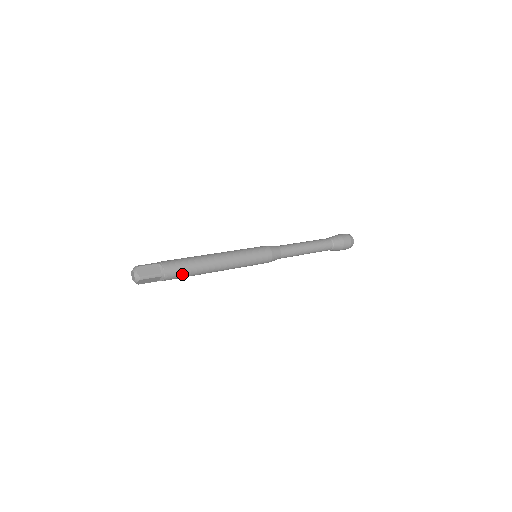
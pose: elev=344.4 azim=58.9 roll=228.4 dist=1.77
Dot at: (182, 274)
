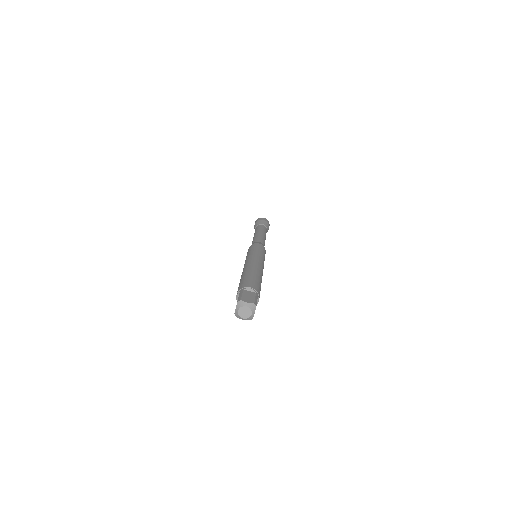
Dot at: (260, 287)
